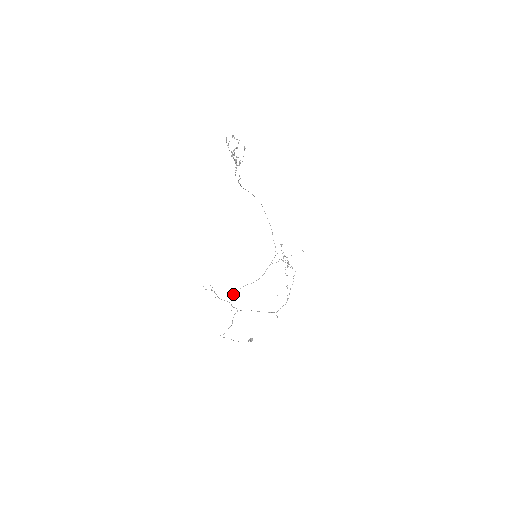
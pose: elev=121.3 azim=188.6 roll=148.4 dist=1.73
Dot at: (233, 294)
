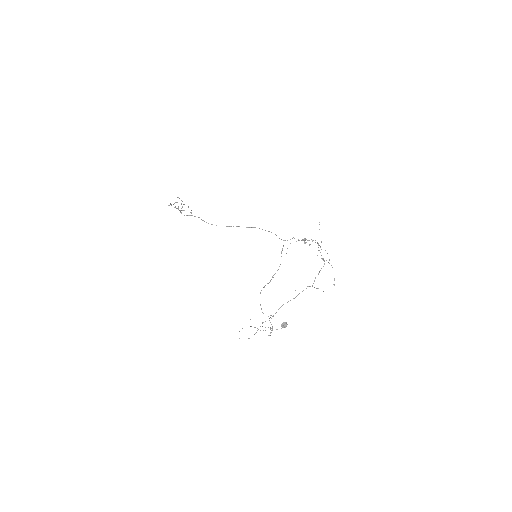
Dot at: (260, 304)
